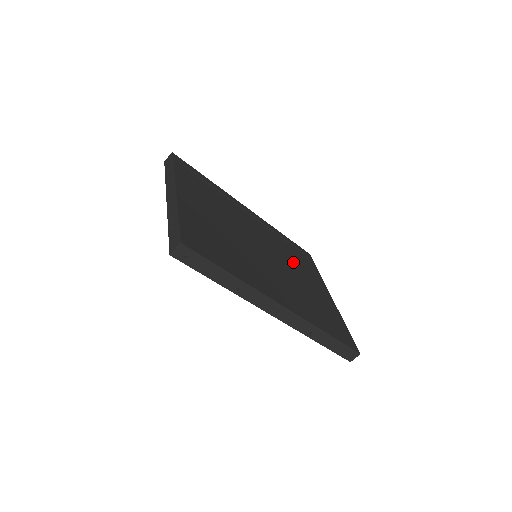
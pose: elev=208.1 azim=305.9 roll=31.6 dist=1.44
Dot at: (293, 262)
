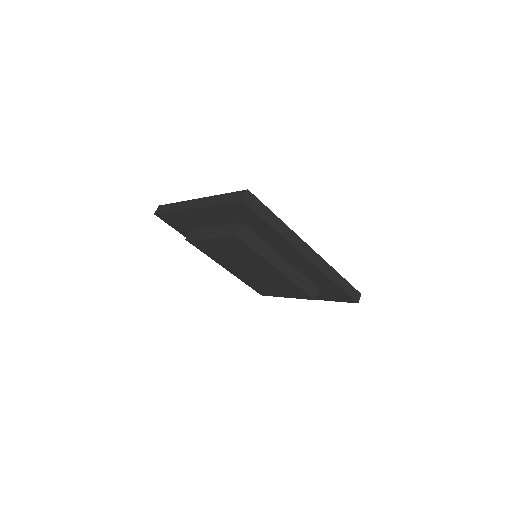
Dot at: occluded
